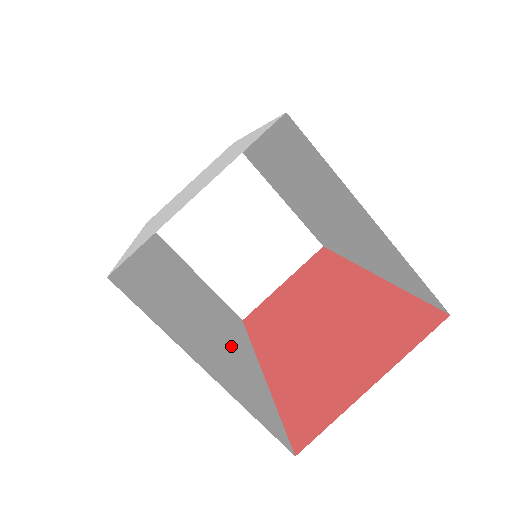
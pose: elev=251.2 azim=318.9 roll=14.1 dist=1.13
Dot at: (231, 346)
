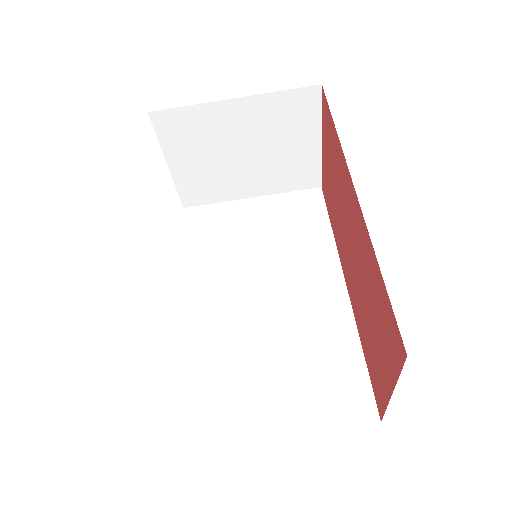
Dot at: (305, 314)
